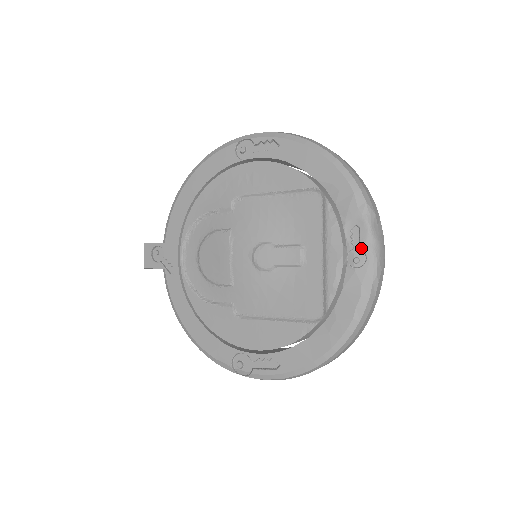
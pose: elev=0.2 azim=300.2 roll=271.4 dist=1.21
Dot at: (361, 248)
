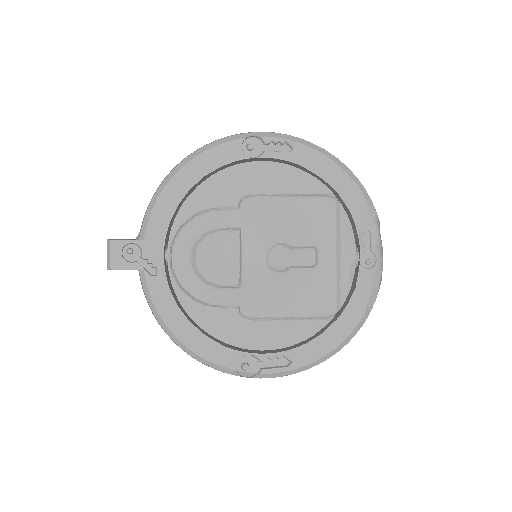
Dot at: (373, 251)
